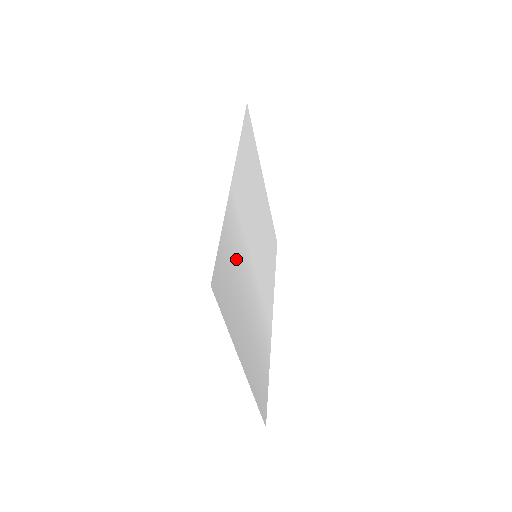
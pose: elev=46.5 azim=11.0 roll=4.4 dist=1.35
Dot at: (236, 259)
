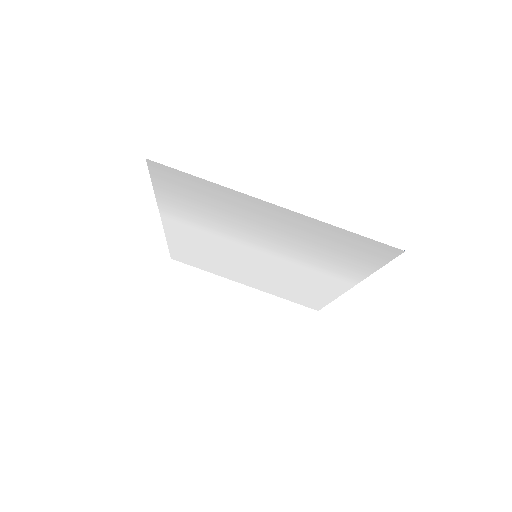
Dot at: (201, 213)
